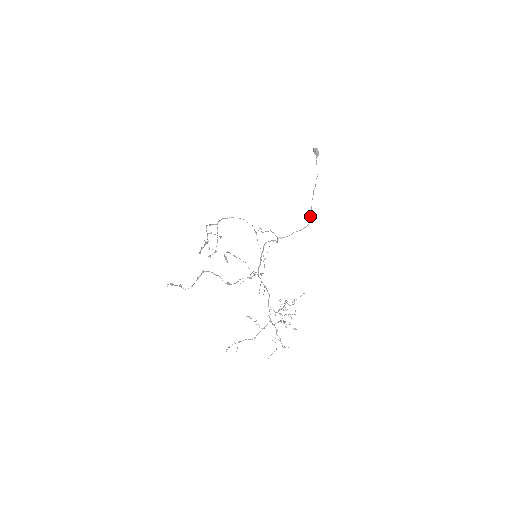
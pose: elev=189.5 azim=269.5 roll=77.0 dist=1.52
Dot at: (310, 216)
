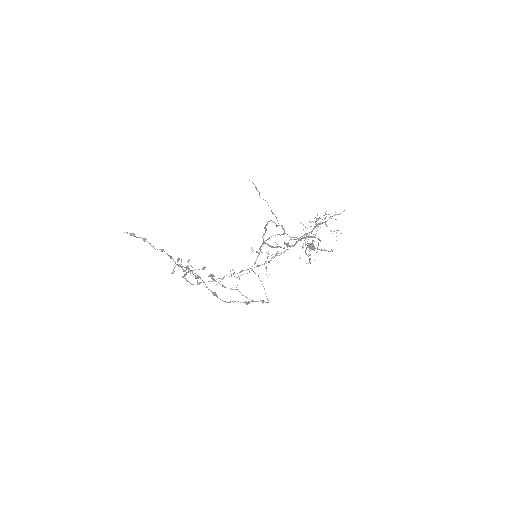
Dot at: occluded
